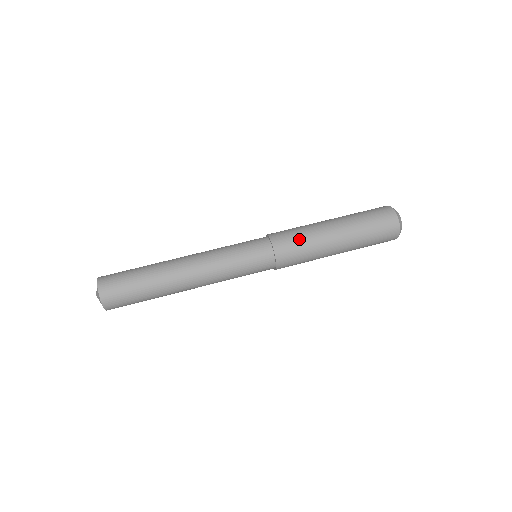
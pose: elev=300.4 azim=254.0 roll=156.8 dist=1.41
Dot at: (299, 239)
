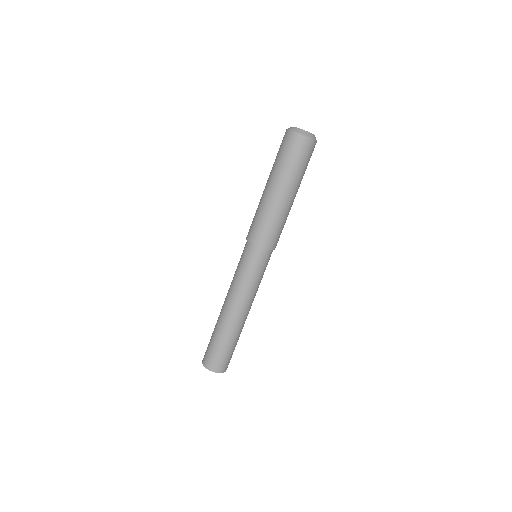
Dot at: (274, 227)
